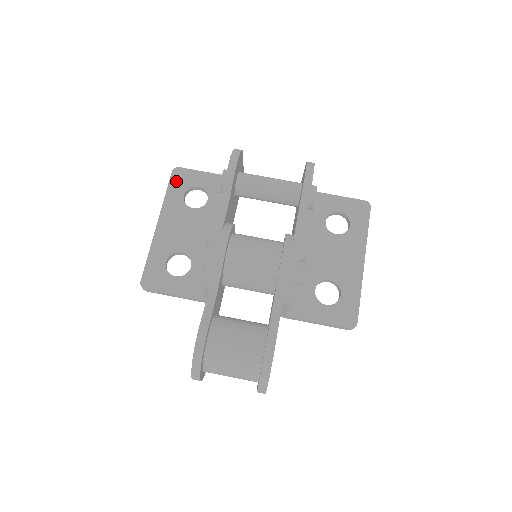
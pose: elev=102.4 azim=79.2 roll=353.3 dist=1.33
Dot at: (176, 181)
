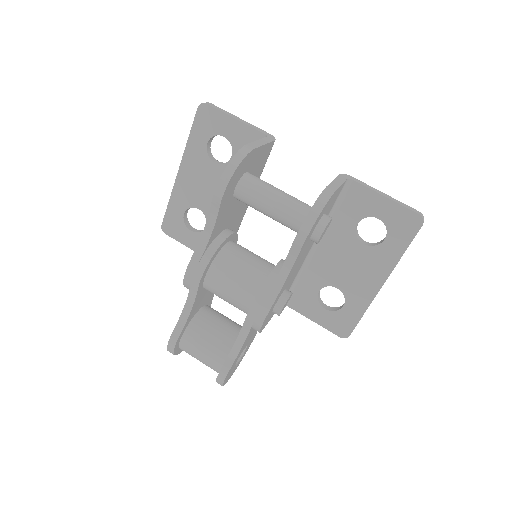
Dot at: (201, 122)
